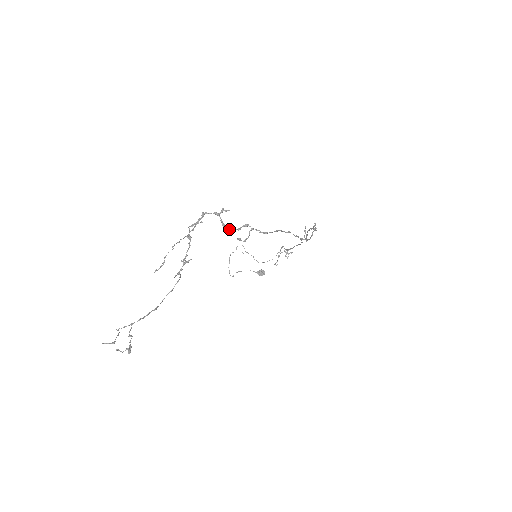
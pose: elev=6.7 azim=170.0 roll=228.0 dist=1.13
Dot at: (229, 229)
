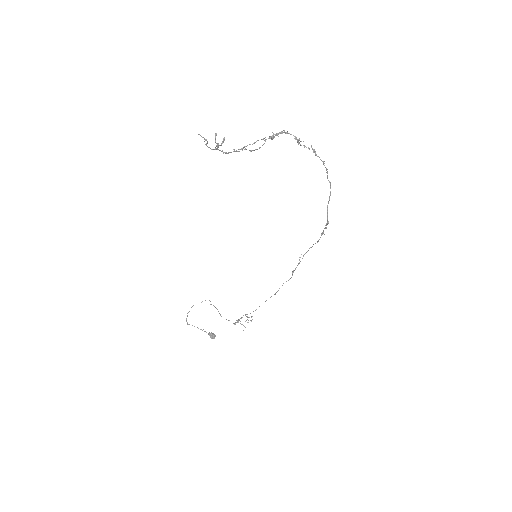
Dot at: occluded
